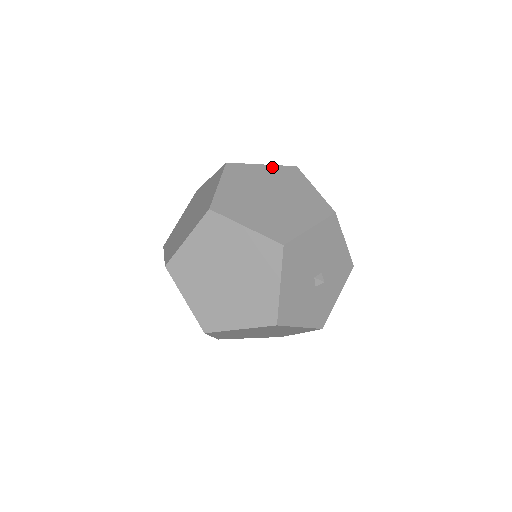
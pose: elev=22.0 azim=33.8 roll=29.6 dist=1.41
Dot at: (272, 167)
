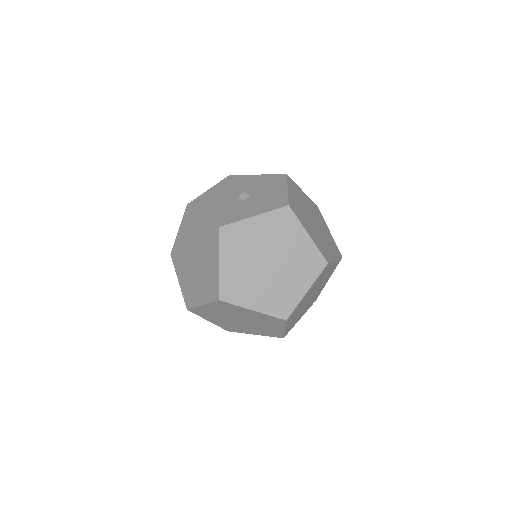
Dot at: occluded
